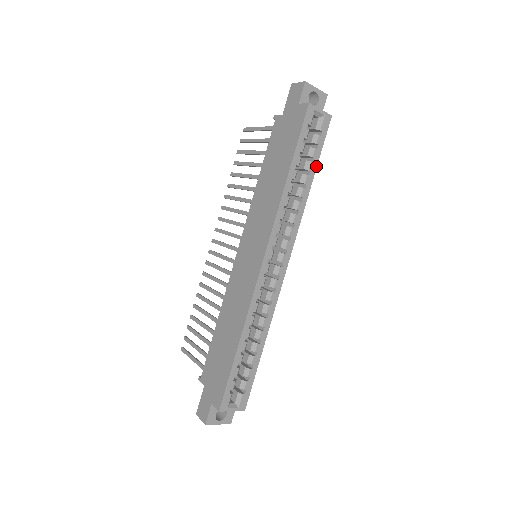
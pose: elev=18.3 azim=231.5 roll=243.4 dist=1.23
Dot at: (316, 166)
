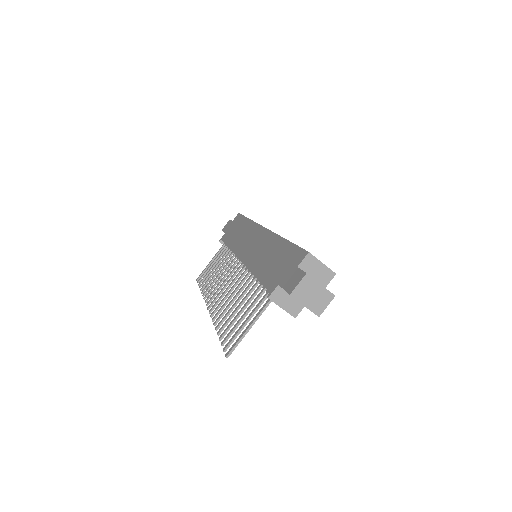
Dot at: occluded
